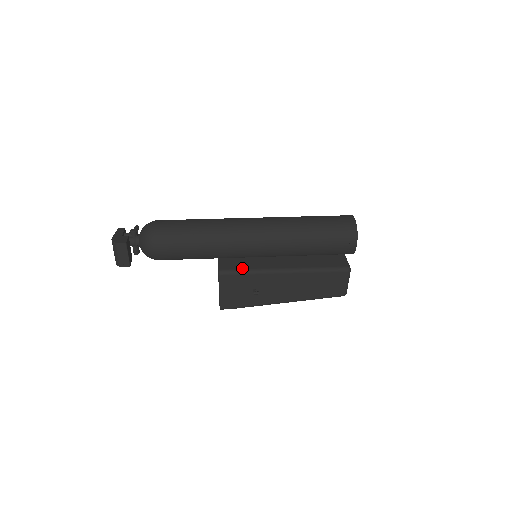
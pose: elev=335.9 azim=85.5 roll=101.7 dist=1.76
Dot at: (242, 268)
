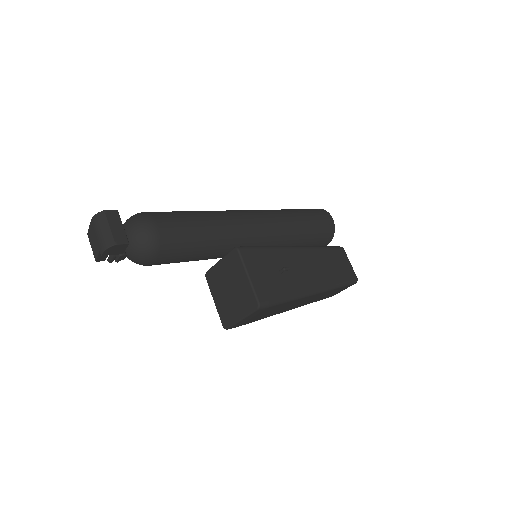
Dot at: occluded
